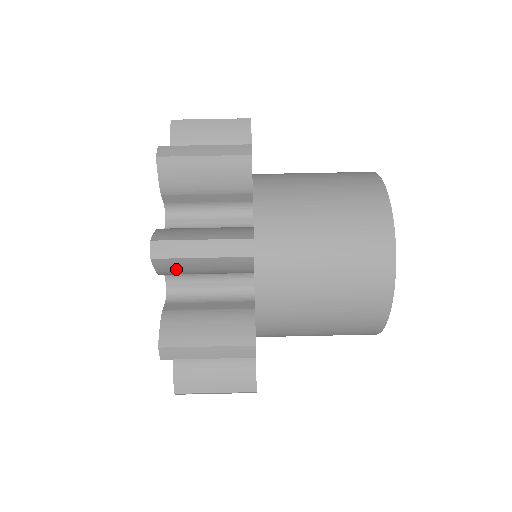
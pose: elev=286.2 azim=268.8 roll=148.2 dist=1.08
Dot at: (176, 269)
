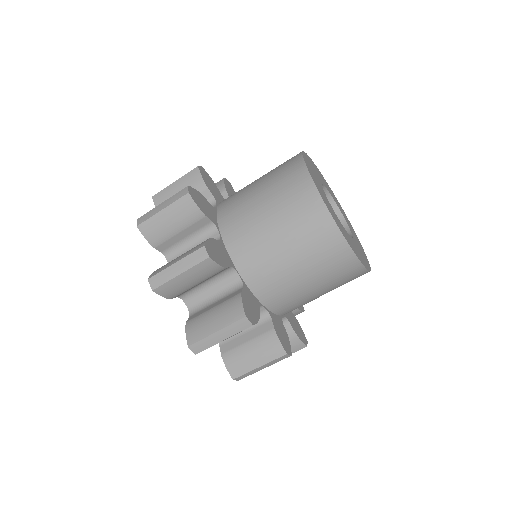
Dot at: occluded
